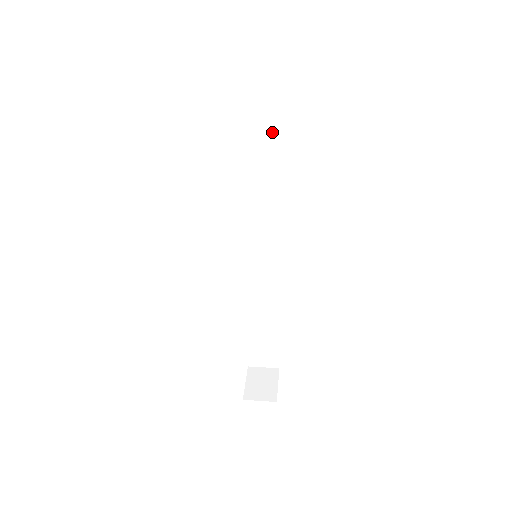
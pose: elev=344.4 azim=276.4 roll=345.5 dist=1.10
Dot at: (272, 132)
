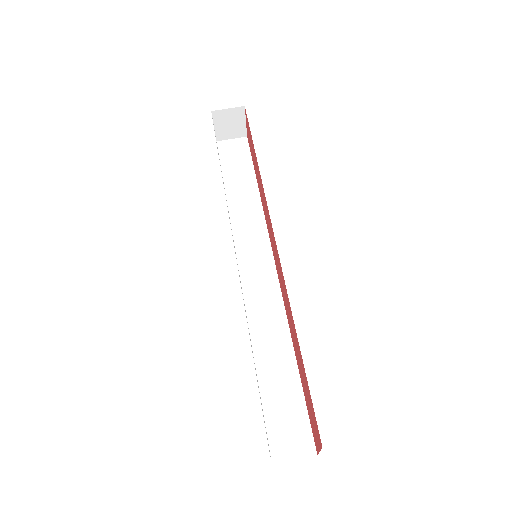
Dot at: occluded
